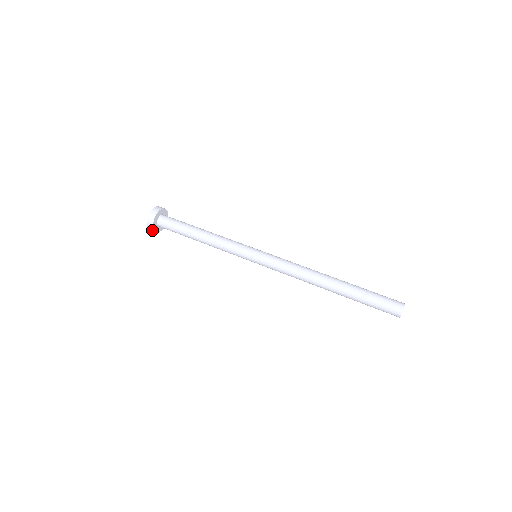
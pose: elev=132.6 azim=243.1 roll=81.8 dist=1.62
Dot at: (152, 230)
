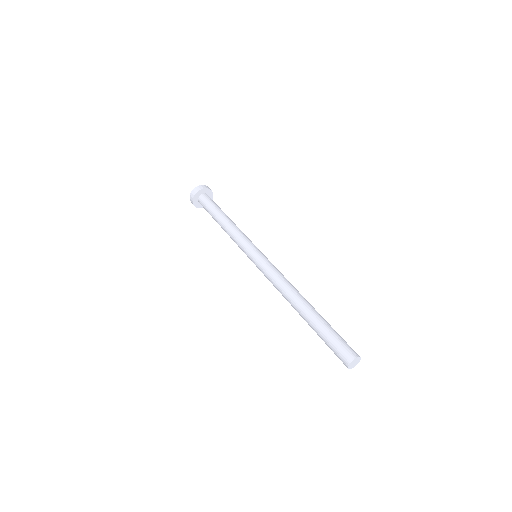
Dot at: (192, 202)
